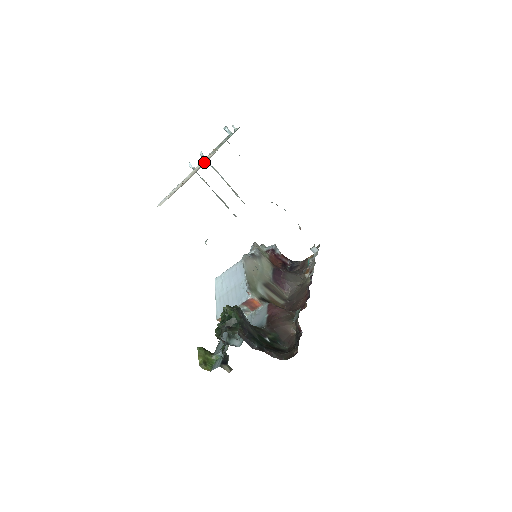
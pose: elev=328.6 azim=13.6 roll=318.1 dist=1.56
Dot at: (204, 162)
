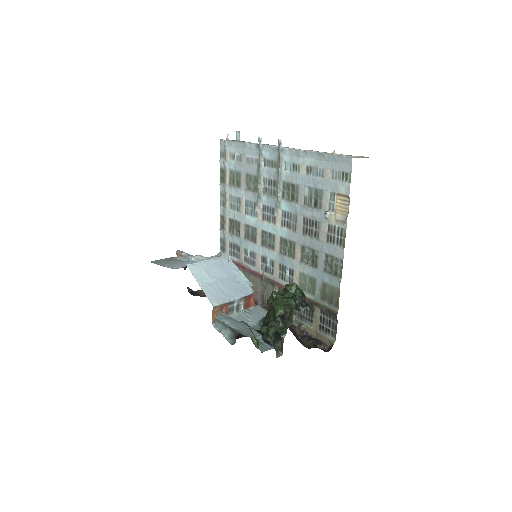
Dot at: occluded
